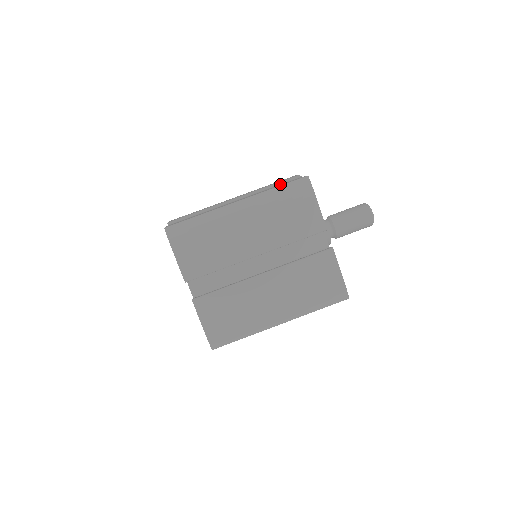
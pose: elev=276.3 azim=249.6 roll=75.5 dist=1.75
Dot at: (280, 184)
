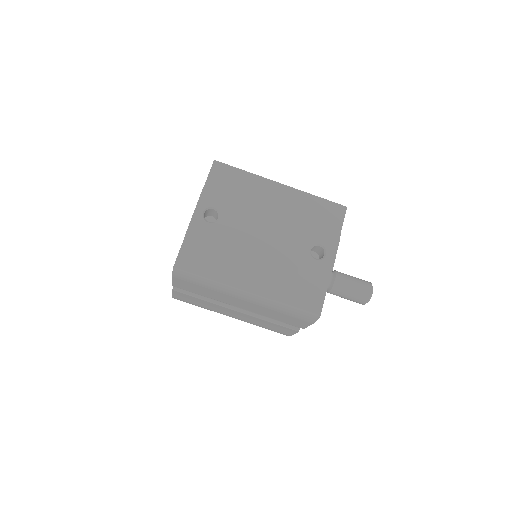
Dot at: (305, 279)
